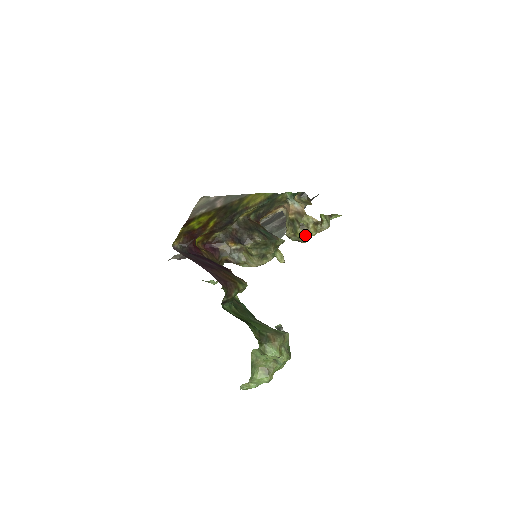
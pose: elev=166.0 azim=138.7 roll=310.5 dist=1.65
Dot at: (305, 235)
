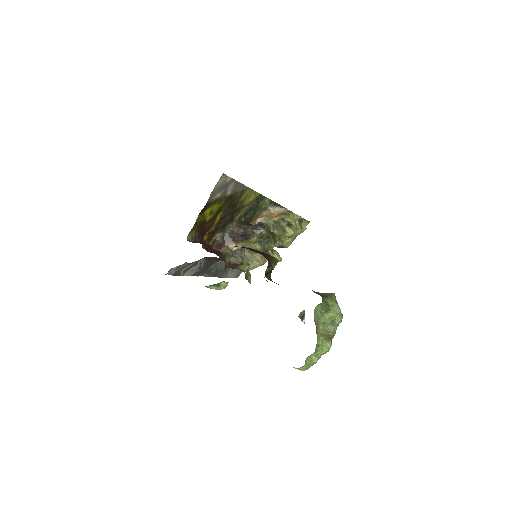
Dot at: (294, 232)
